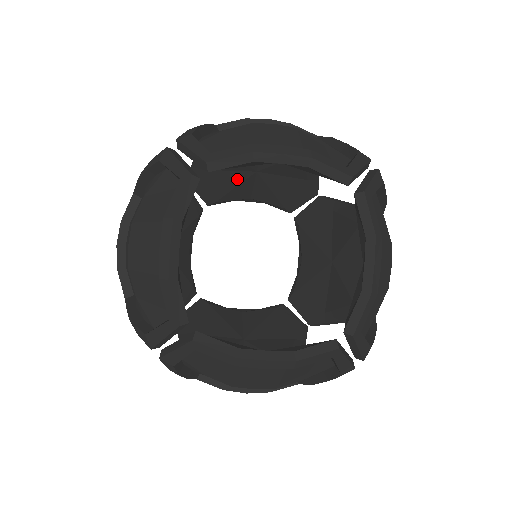
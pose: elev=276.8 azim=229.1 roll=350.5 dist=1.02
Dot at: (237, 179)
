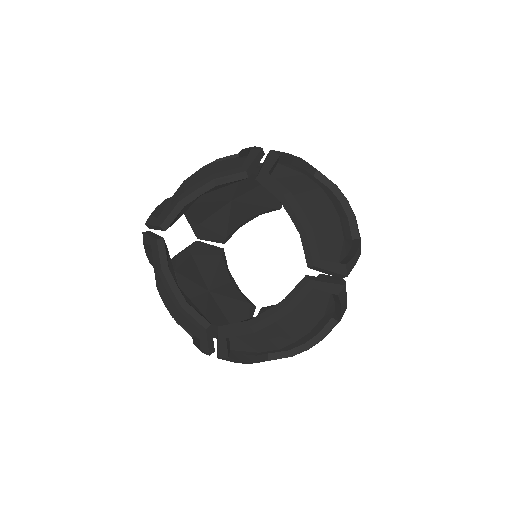
Dot at: occluded
